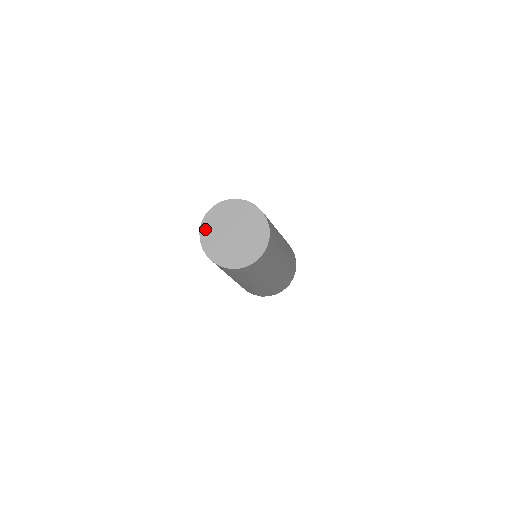
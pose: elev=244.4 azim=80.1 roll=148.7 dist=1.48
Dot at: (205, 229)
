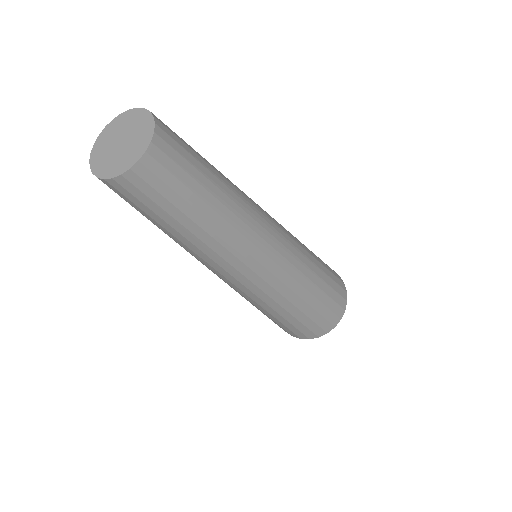
Dot at: (94, 157)
